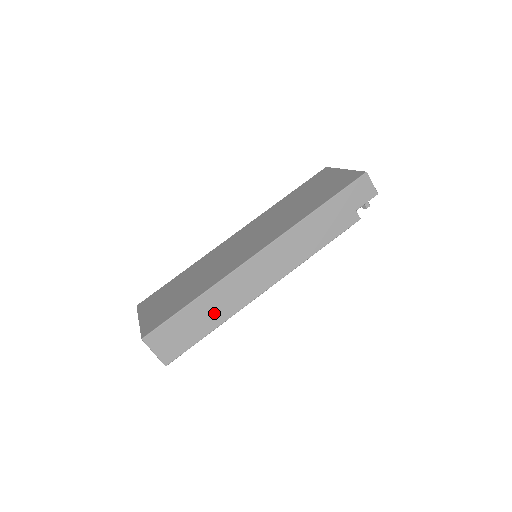
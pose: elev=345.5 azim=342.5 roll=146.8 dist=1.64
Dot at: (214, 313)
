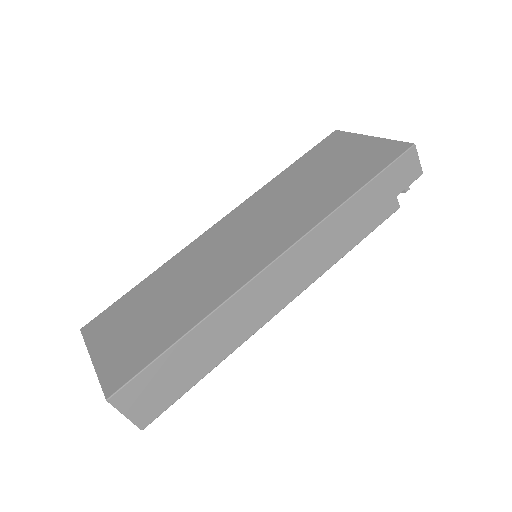
Dot at: (212, 349)
